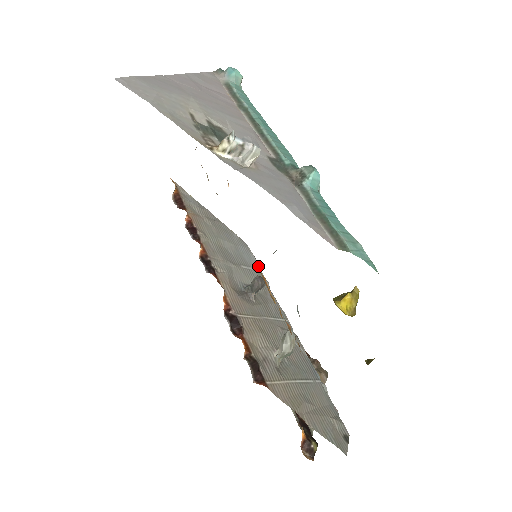
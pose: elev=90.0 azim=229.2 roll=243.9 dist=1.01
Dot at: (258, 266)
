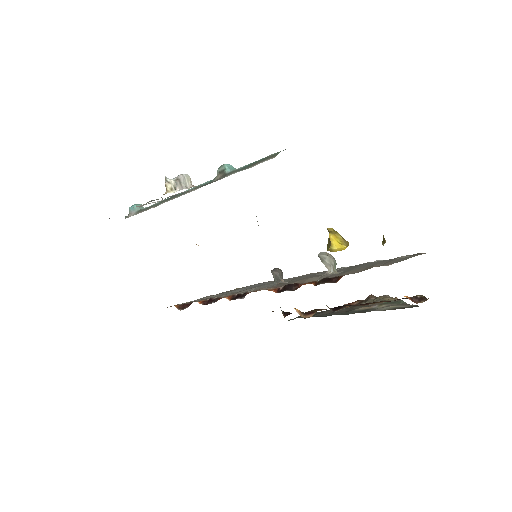
Dot at: occluded
